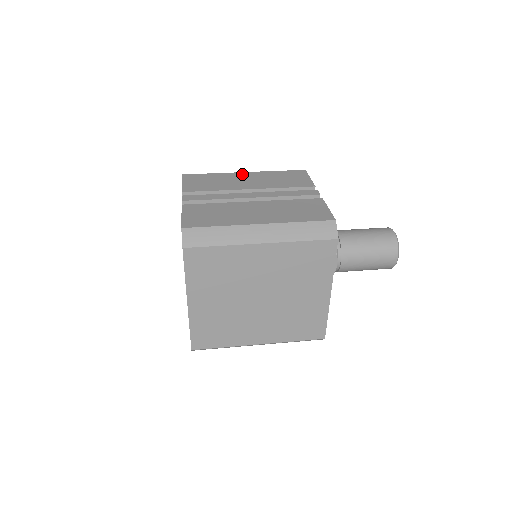
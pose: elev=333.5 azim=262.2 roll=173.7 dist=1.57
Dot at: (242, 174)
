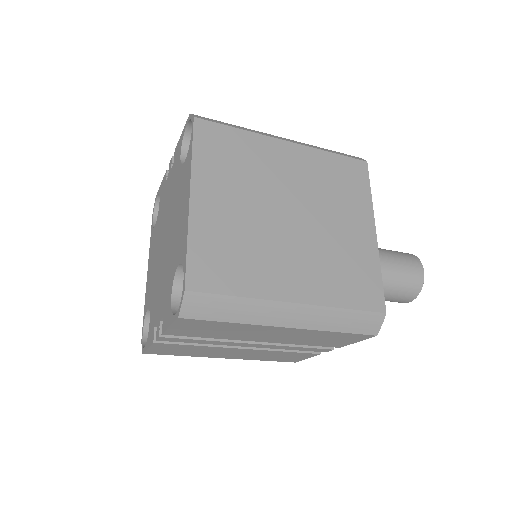
Dot at: occluded
